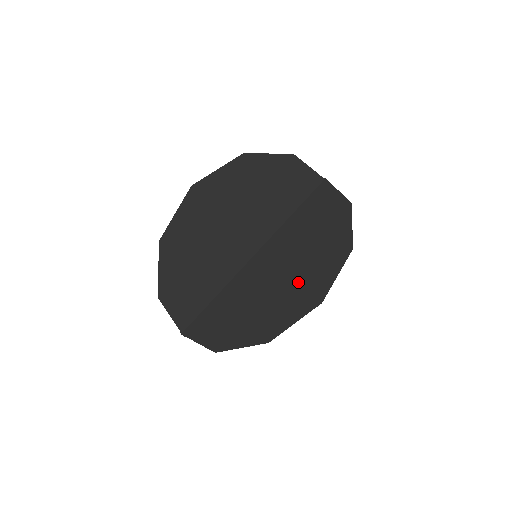
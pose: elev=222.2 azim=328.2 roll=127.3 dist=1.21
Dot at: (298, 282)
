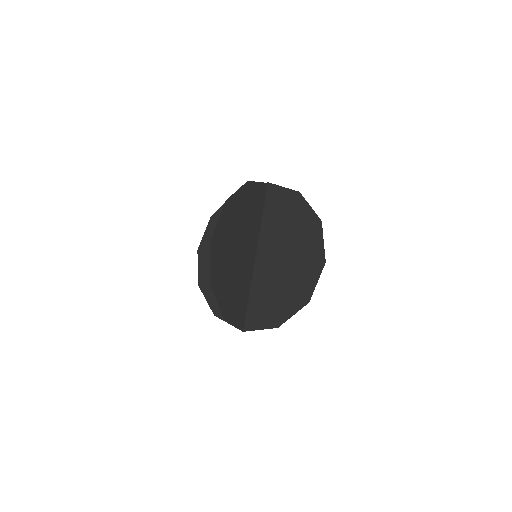
Dot at: (301, 258)
